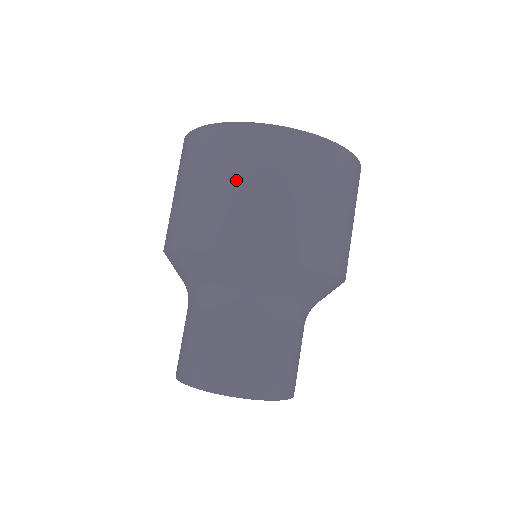
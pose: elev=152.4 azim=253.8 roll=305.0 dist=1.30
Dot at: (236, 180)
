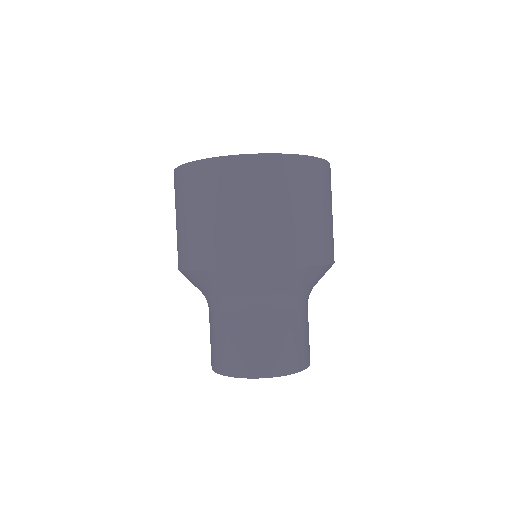
Dot at: (258, 206)
